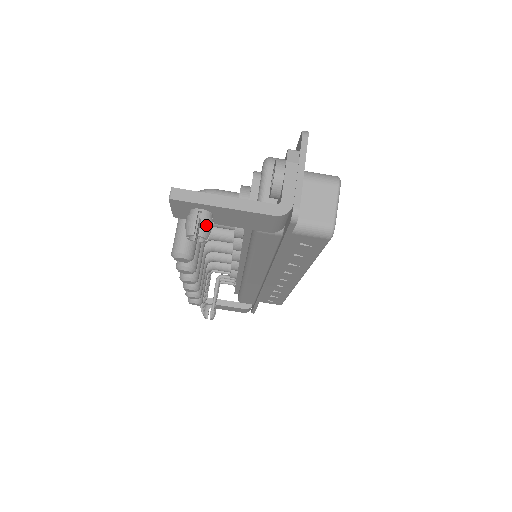
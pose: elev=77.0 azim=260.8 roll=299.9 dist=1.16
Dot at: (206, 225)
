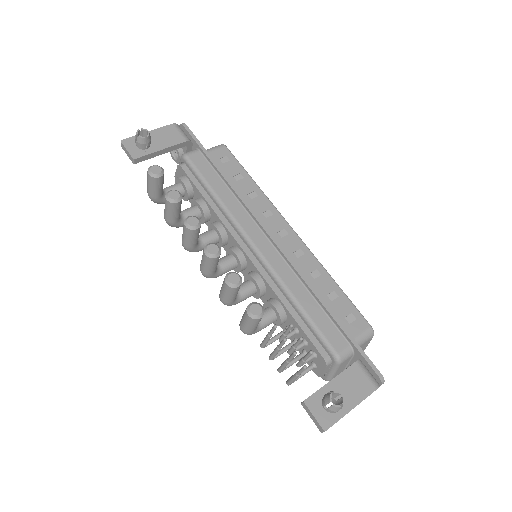
Dot at: (144, 133)
